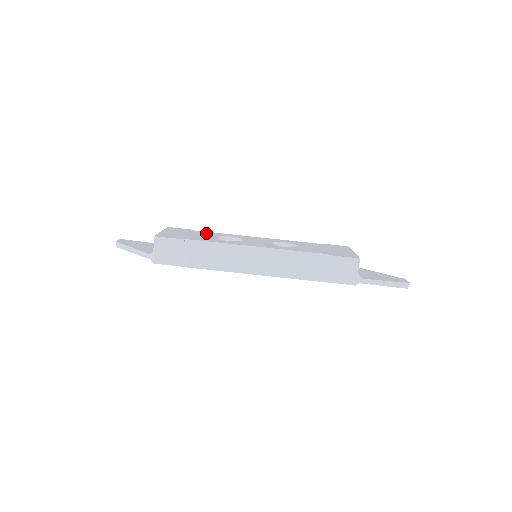
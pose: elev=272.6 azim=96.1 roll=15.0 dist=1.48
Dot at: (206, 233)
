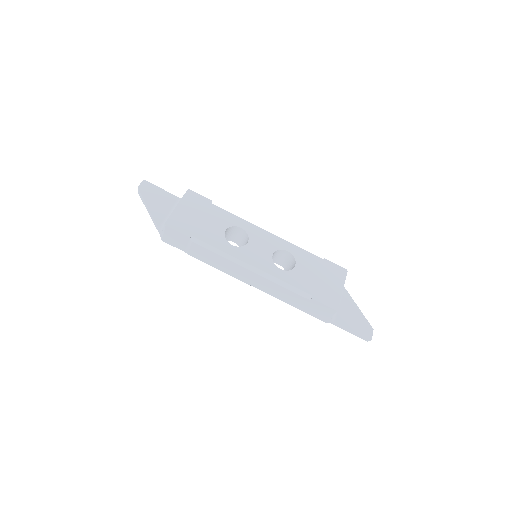
Dot at: (219, 215)
